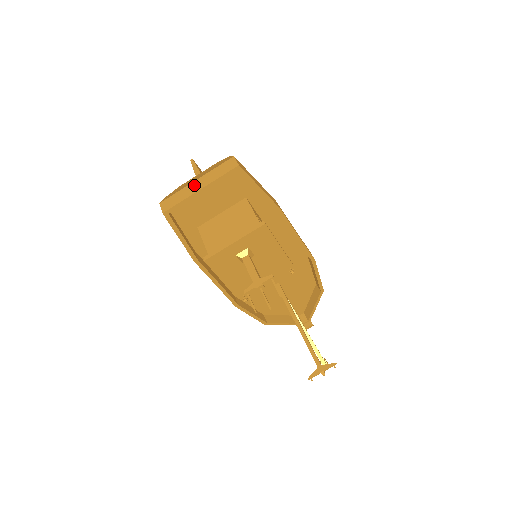
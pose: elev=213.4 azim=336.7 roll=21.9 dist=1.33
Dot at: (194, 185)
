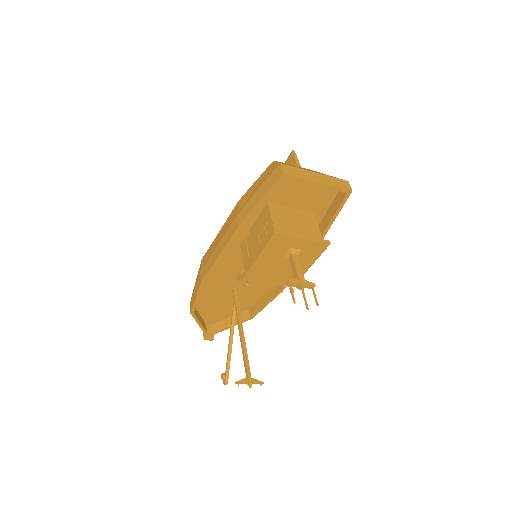
Dot at: (314, 175)
